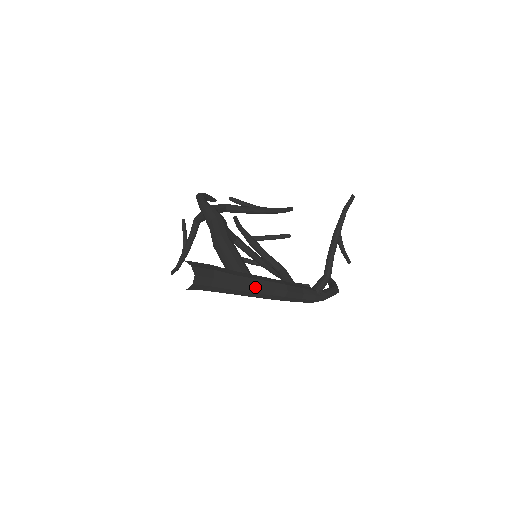
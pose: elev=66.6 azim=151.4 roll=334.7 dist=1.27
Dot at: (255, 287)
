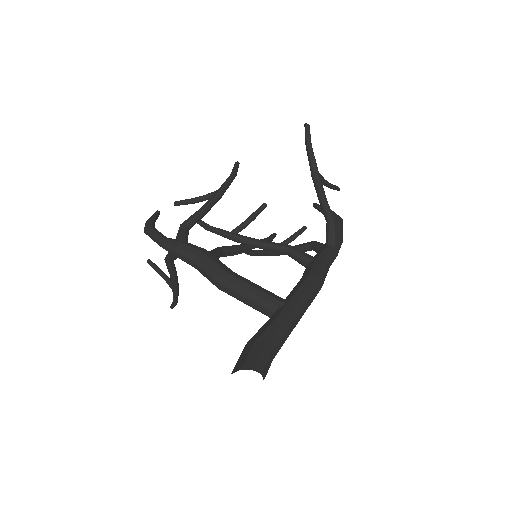
Dot at: (300, 312)
